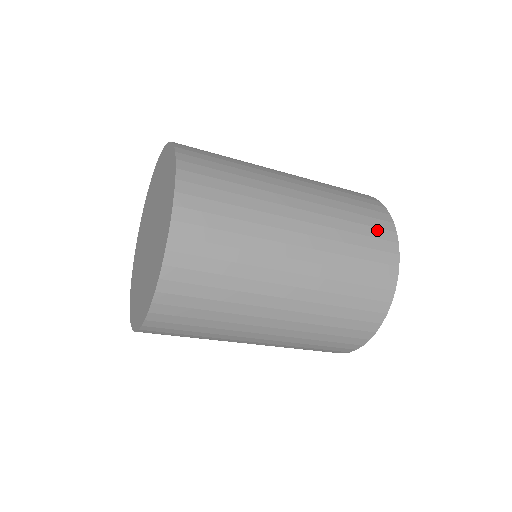
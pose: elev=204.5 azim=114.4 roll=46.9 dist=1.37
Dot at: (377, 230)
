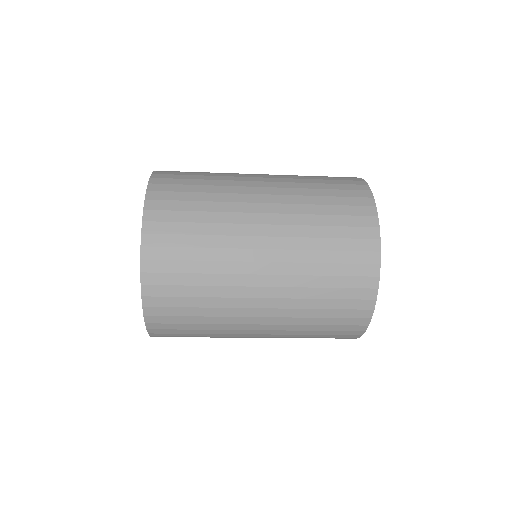
Dot at: (353, 291)
